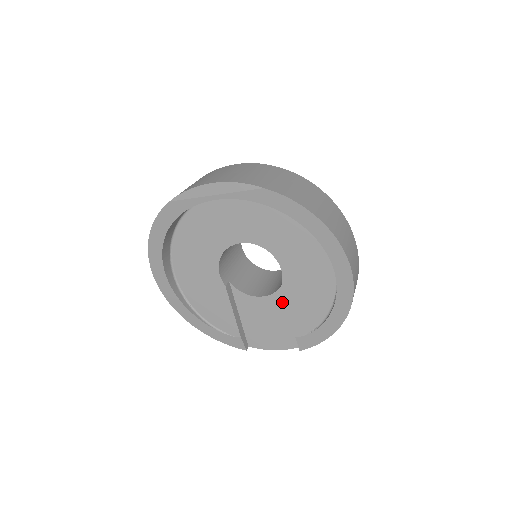
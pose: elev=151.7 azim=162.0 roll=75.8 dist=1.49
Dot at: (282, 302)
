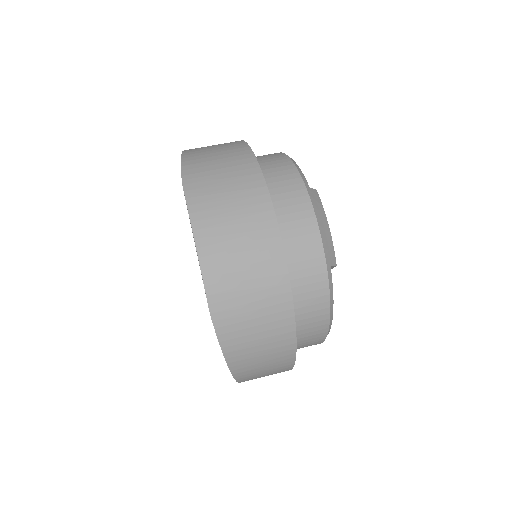
Dot at: occluded
